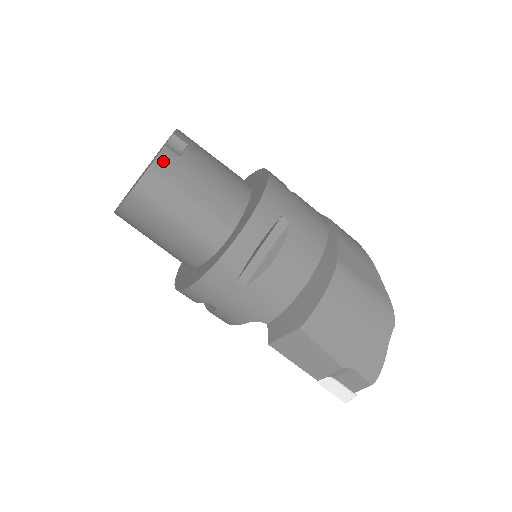
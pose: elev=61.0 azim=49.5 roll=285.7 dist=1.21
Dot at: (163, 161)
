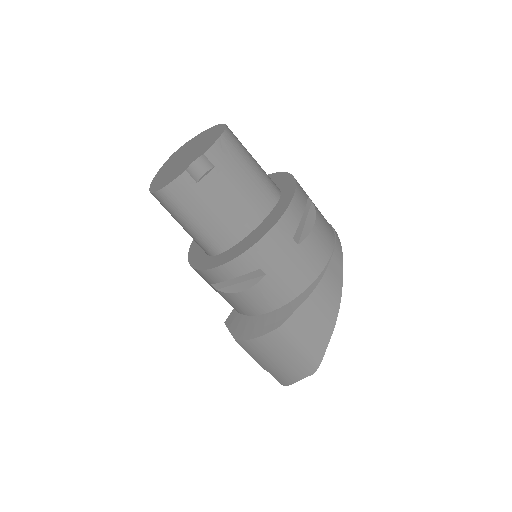
Dot at: (178, 185)
